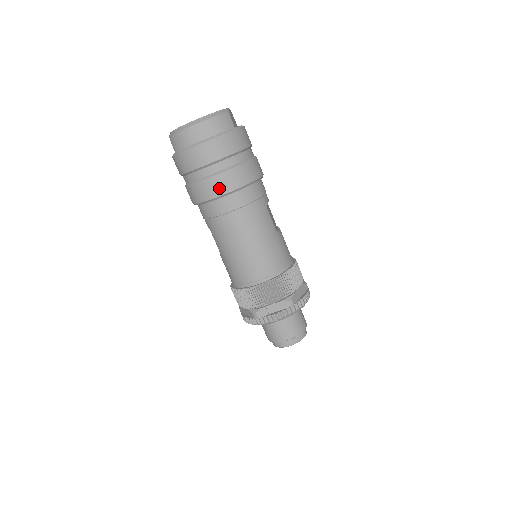
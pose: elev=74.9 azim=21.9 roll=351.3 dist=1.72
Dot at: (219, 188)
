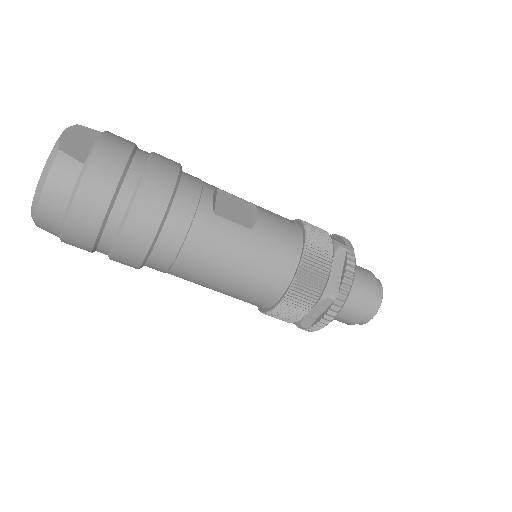
Dot at: (135, 252)
